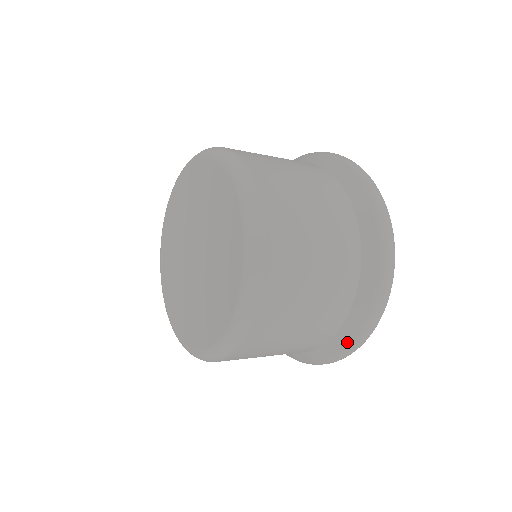
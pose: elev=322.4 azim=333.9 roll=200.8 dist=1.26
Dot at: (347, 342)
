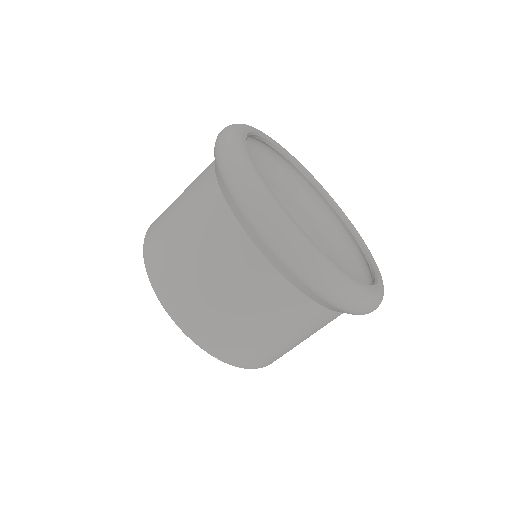
Dot at: occluded
